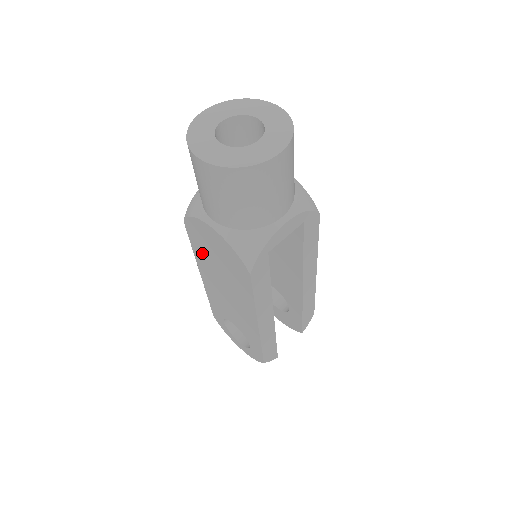
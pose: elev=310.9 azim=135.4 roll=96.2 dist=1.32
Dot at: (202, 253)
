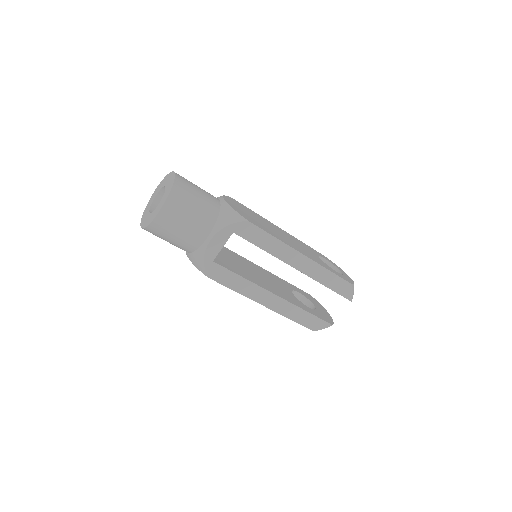
Dot at: occluded
